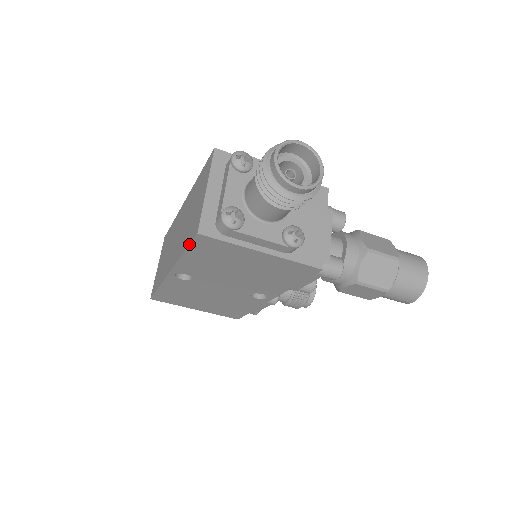
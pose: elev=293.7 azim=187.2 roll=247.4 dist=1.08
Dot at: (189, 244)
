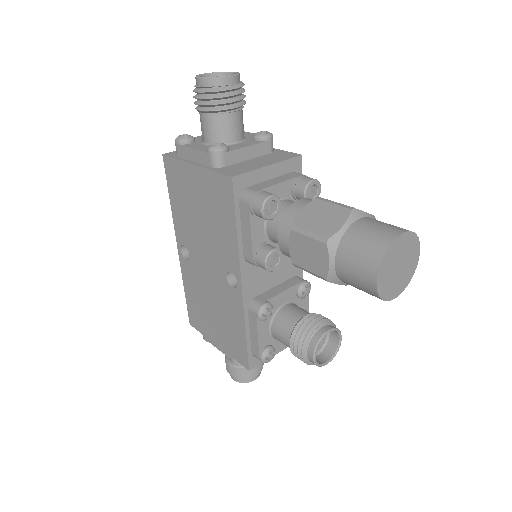
Dot at: (166, 178)
